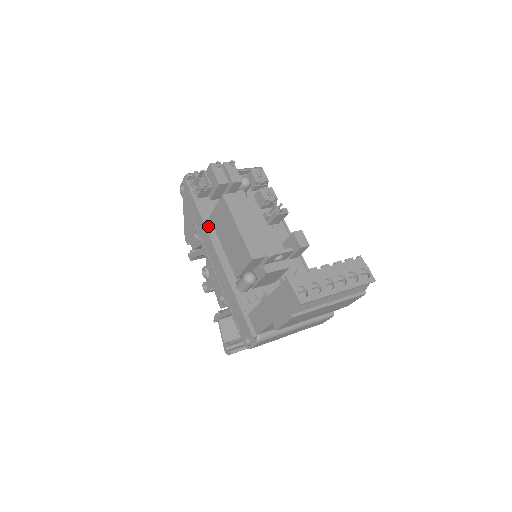
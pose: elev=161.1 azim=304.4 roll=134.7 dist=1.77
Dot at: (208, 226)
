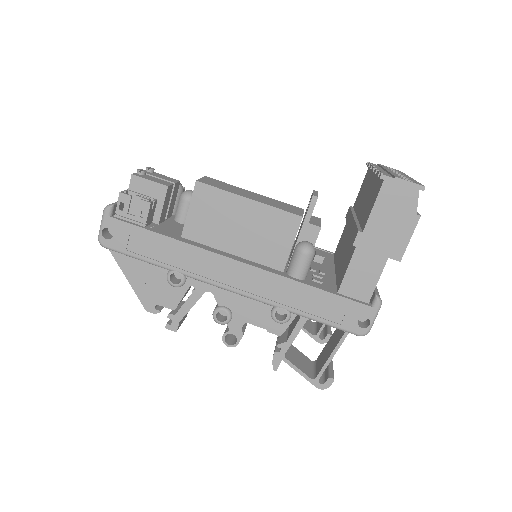
Dot at: (193, 244)
